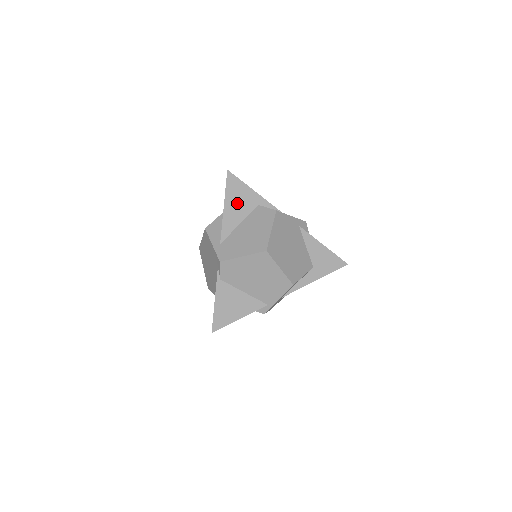
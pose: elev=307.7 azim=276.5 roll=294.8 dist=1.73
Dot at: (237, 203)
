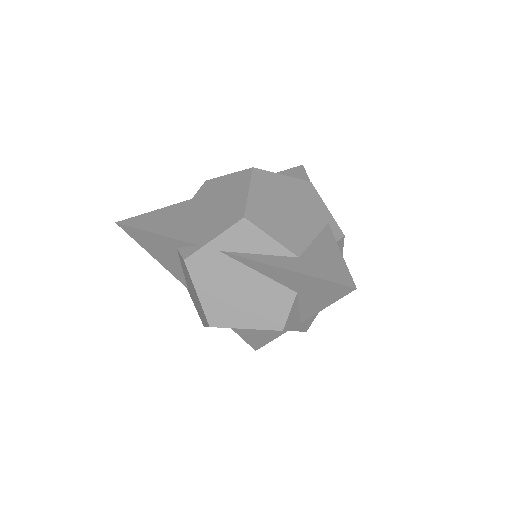
Dot at: occluded
